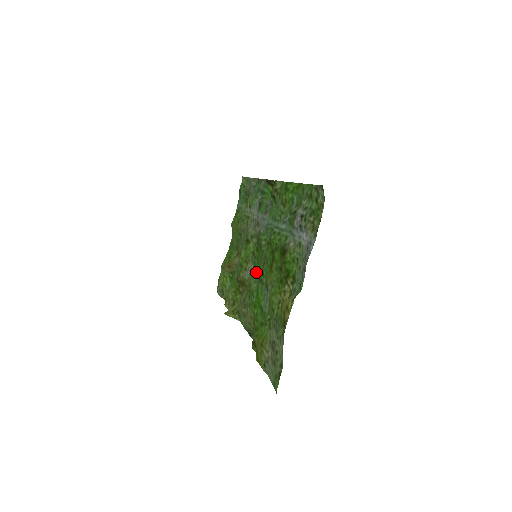
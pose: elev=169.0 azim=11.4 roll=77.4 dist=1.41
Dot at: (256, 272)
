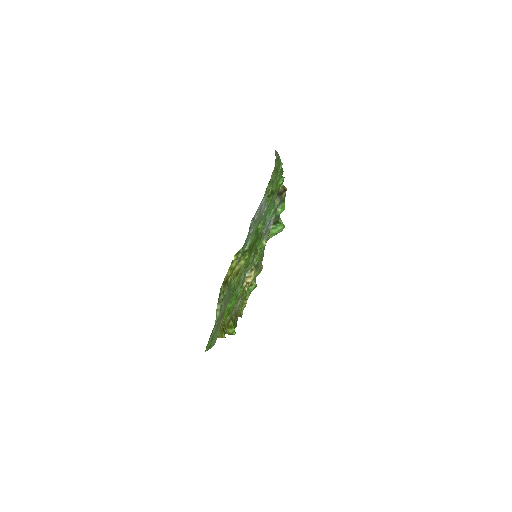
Dot at: occluded
